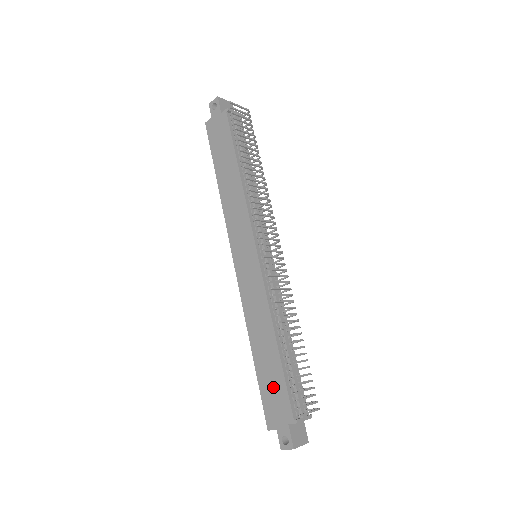
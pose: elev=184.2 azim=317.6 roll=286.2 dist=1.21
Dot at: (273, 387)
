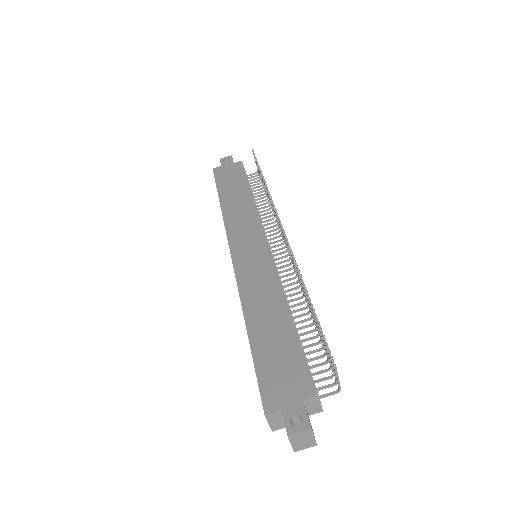
Dot at: (279, 360)
